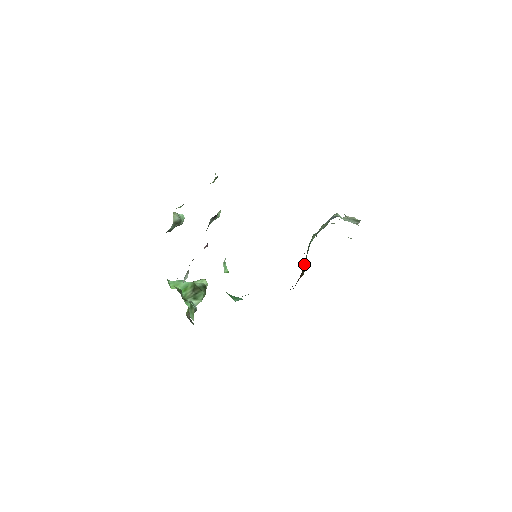
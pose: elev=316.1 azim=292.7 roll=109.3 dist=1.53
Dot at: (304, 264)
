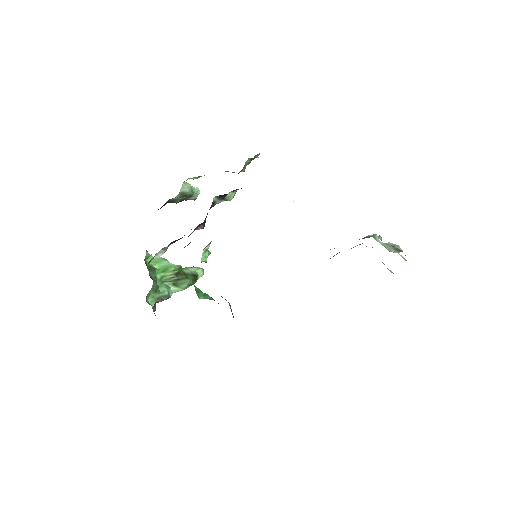
Dot at: occluded
